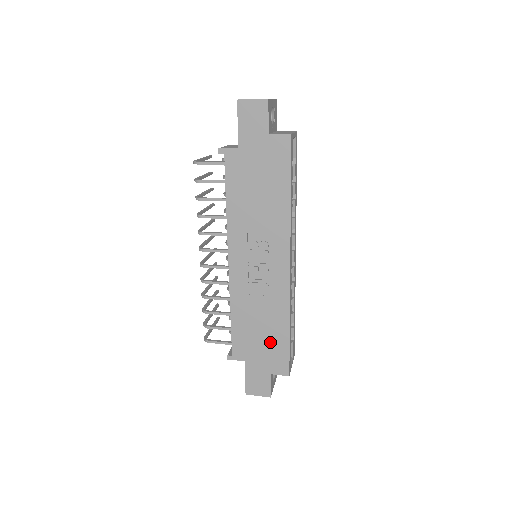
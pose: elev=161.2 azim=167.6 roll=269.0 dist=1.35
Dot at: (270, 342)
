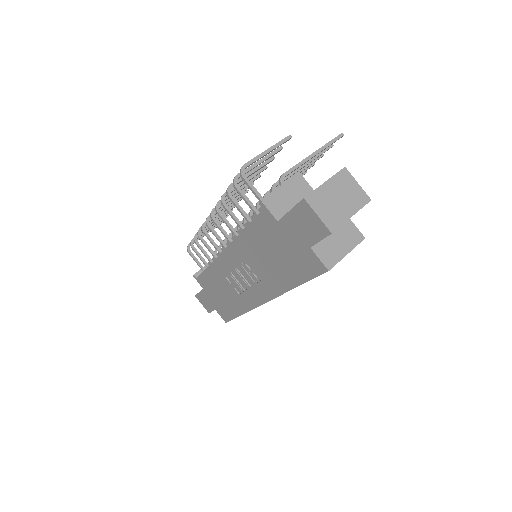
Dot at: (224, 303)
